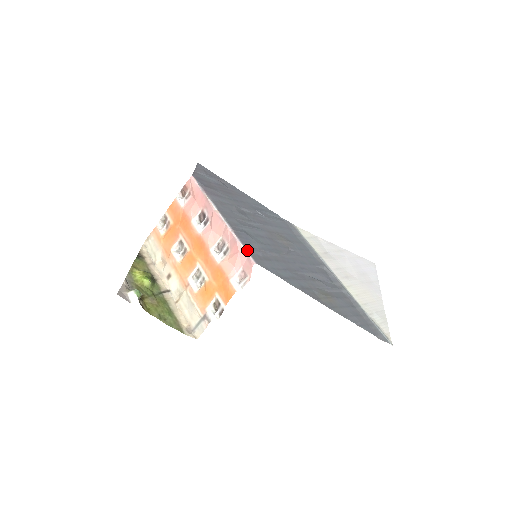
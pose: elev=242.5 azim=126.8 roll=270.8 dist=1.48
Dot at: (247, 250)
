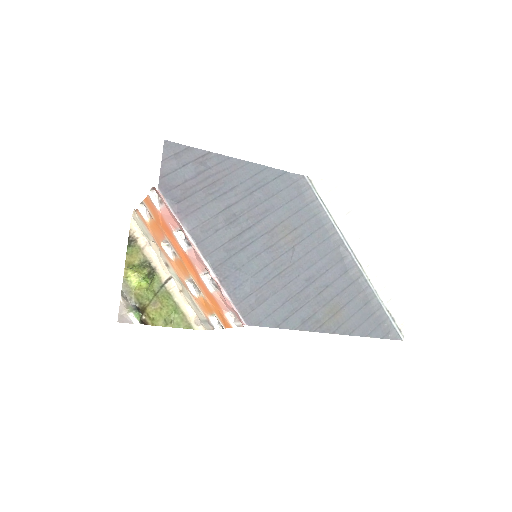
Dot at: (236, 307)
